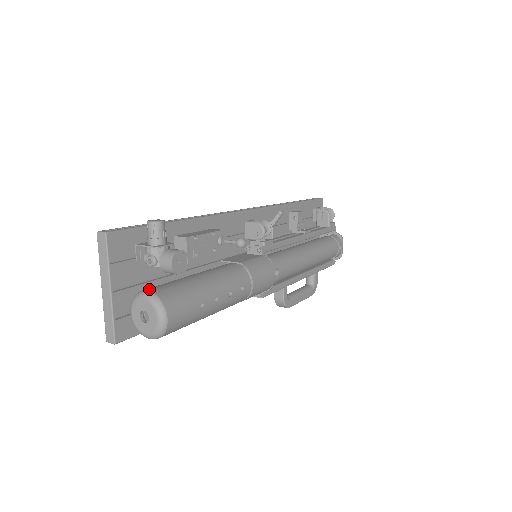
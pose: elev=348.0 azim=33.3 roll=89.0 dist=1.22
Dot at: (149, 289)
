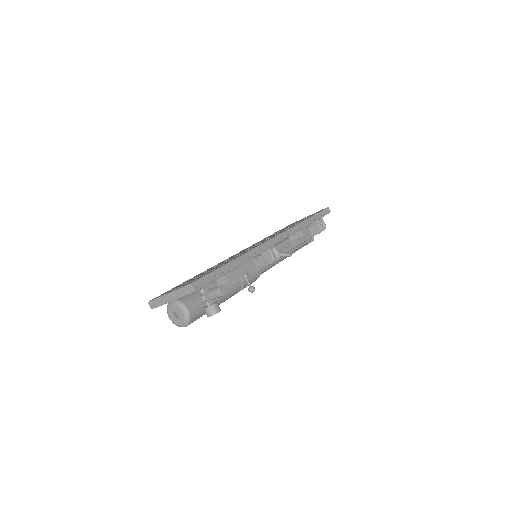
Dot at: (189, 308)
